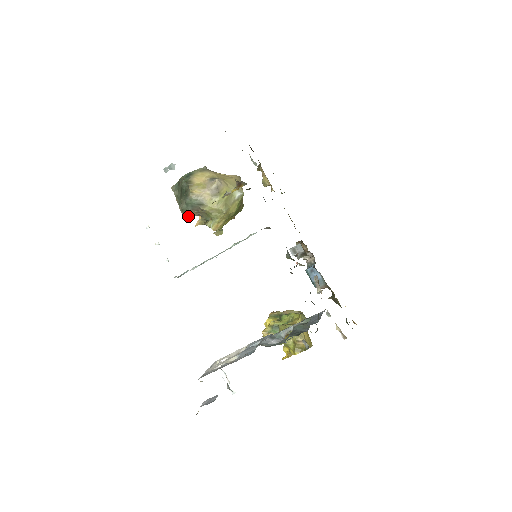
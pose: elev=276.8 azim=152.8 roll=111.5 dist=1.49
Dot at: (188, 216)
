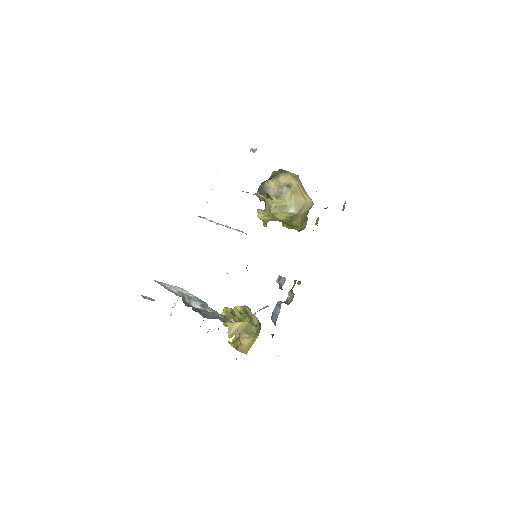
Dot at: occluded
